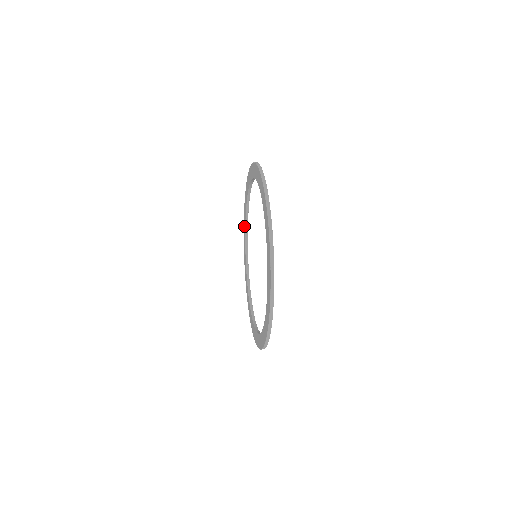
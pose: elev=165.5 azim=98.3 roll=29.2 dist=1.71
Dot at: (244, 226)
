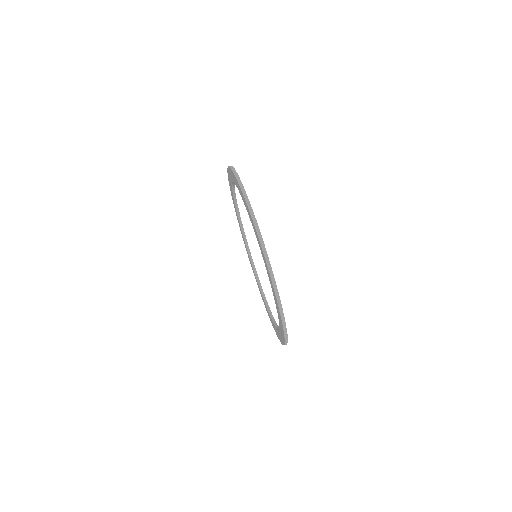
Dot at: occluded
